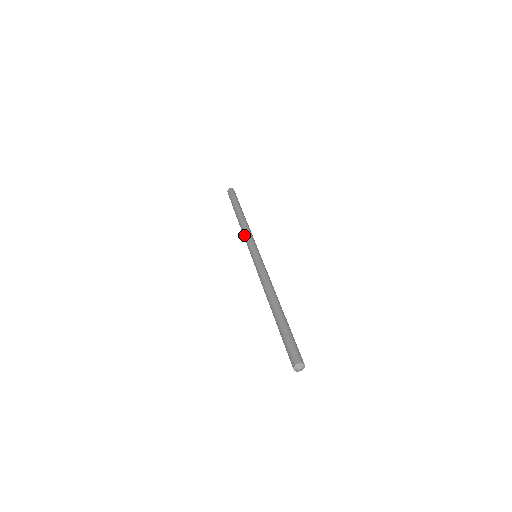
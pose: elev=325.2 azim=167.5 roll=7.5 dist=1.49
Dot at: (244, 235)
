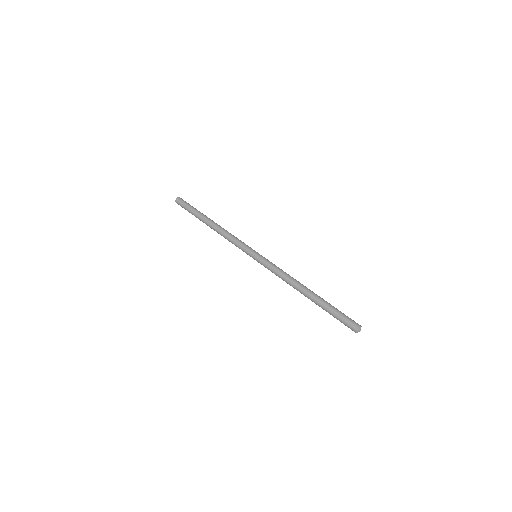
Dot at: (233, 237)
